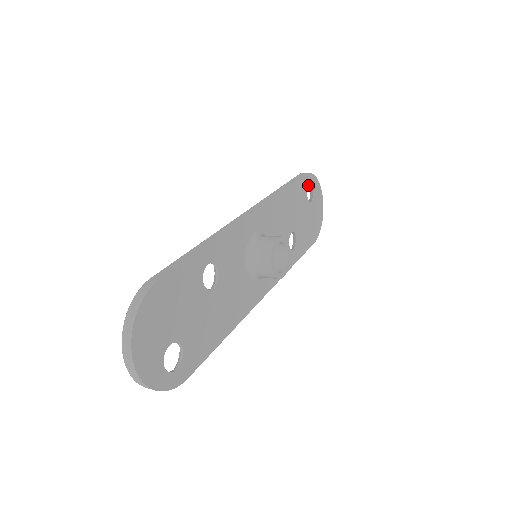
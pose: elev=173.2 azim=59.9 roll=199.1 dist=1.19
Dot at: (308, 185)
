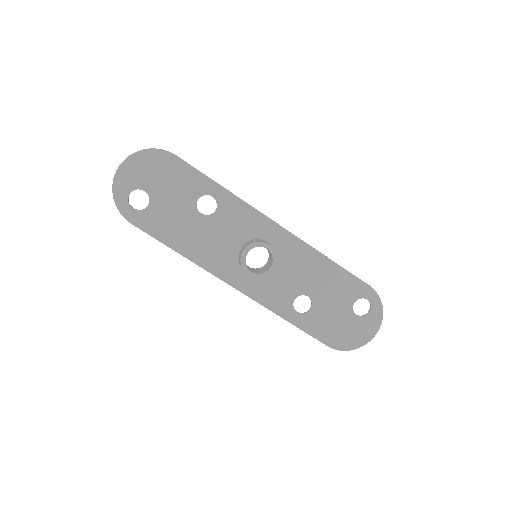
Dot at: (365, 297)
